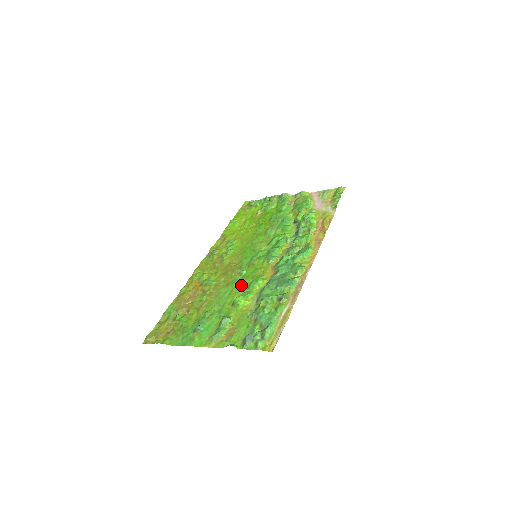
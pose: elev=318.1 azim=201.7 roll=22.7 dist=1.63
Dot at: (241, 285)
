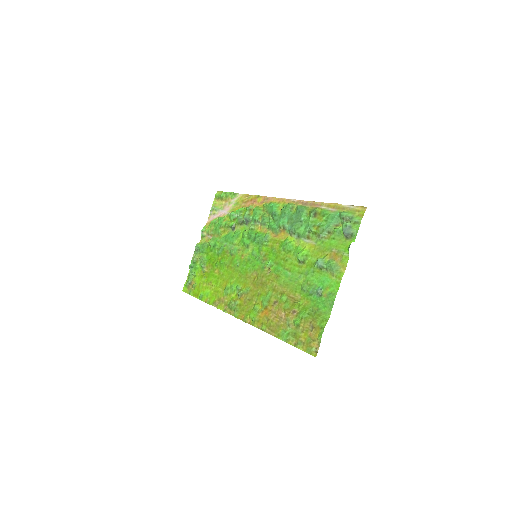
Dot at: (284, 261)
